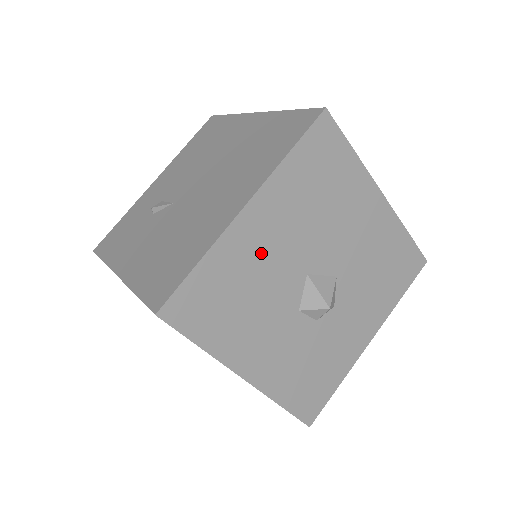
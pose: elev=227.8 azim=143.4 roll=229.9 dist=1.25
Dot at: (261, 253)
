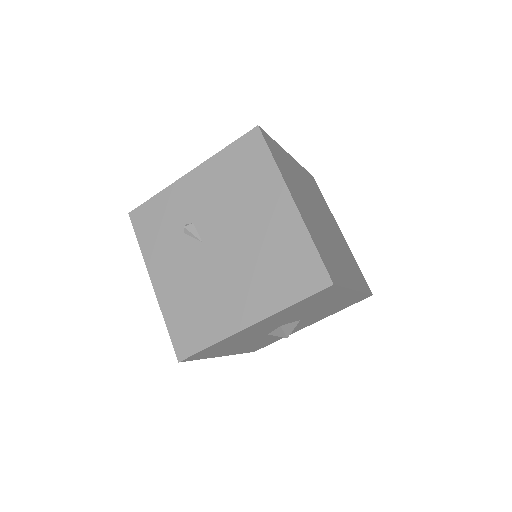
Dot at: (253, 332)
